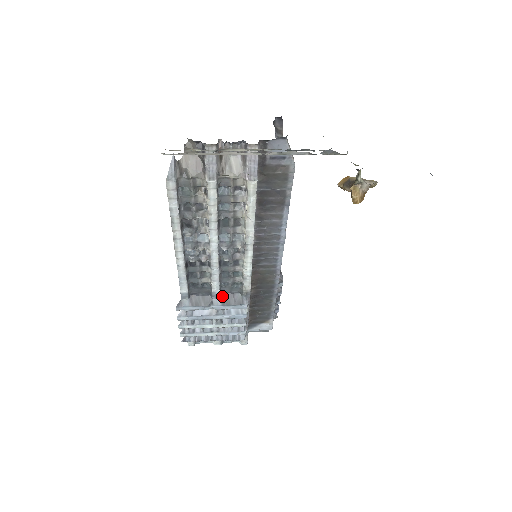
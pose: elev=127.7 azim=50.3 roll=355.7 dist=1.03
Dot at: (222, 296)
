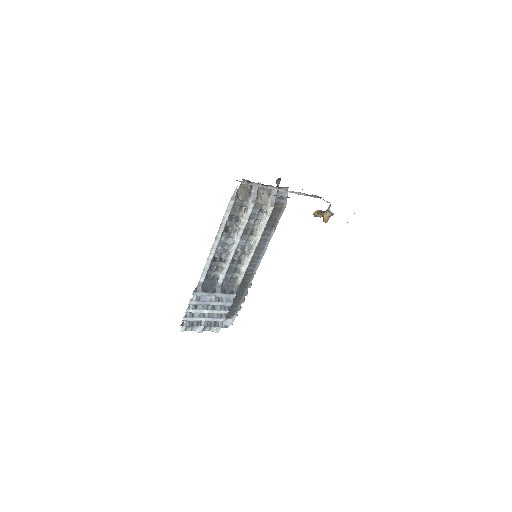
Dot at: (221, 287)
